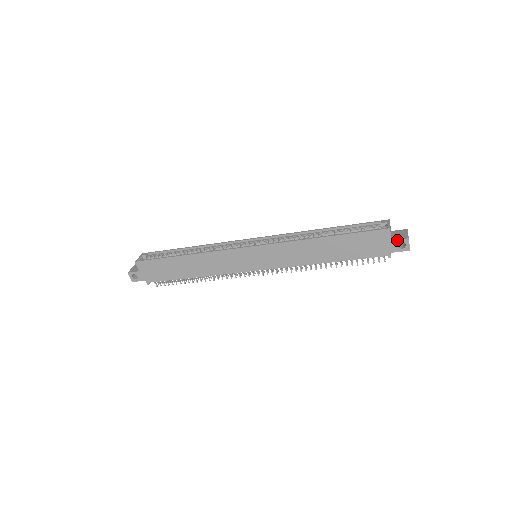
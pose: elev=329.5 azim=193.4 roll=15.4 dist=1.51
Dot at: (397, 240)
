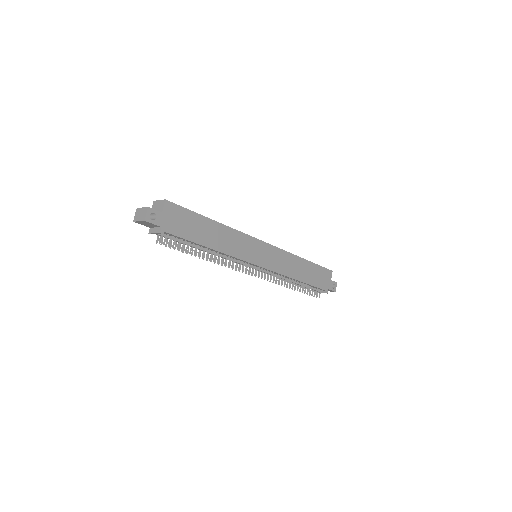
Dot at: (333, 281)
